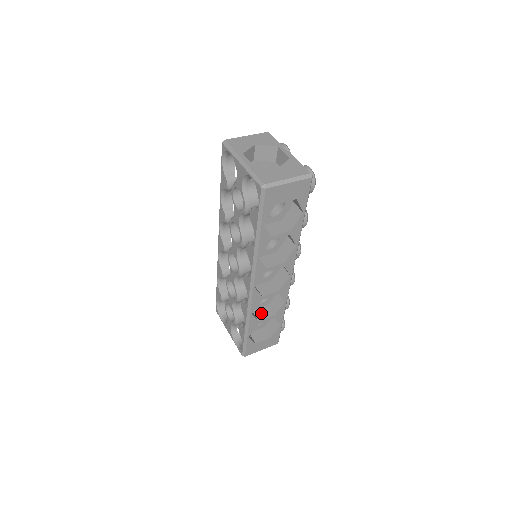
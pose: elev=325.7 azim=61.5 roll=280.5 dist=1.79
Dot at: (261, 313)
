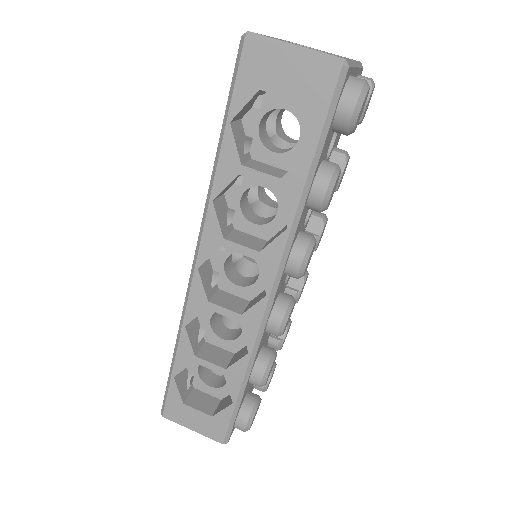
Dot at: (212, 352)
